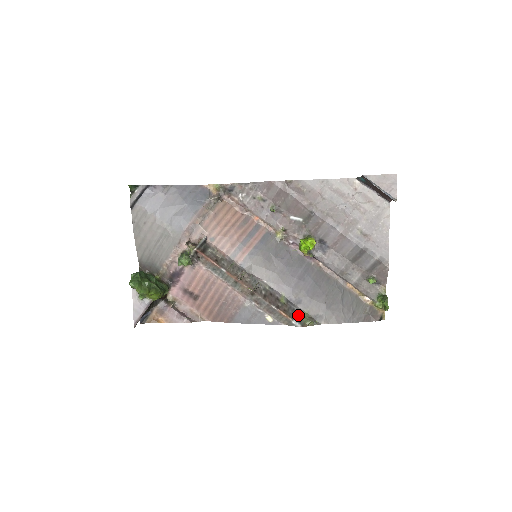
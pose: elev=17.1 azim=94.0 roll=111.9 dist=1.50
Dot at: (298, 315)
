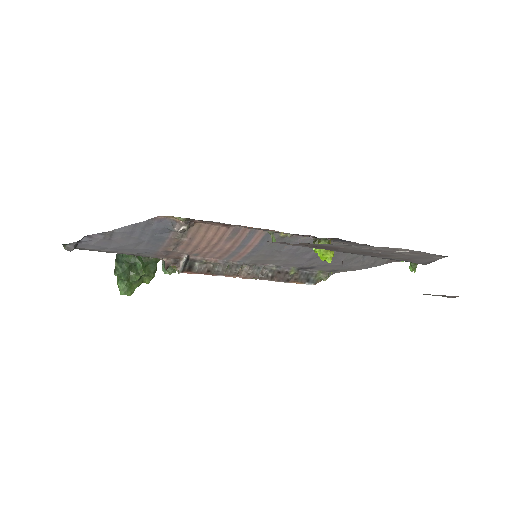
Dot at: (311, 276)
